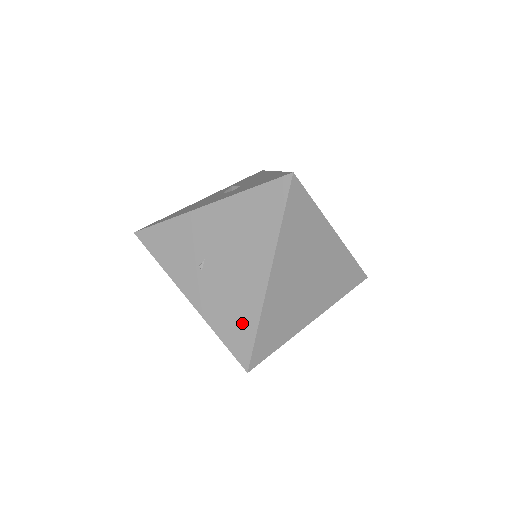
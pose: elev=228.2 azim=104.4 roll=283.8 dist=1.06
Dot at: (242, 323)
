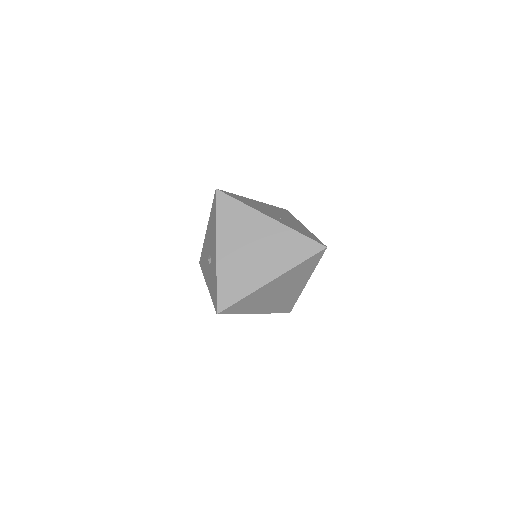
Dot at: occluded
